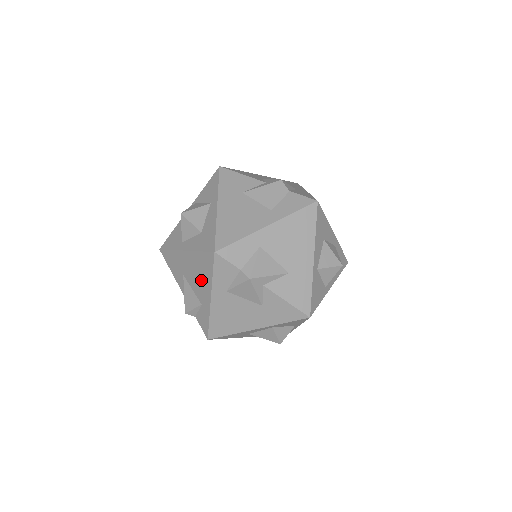
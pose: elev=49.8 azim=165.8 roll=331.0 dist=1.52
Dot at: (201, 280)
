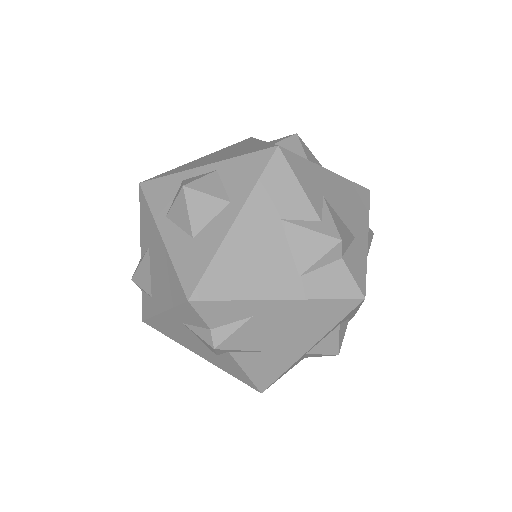
Dot at: (162, 286)
